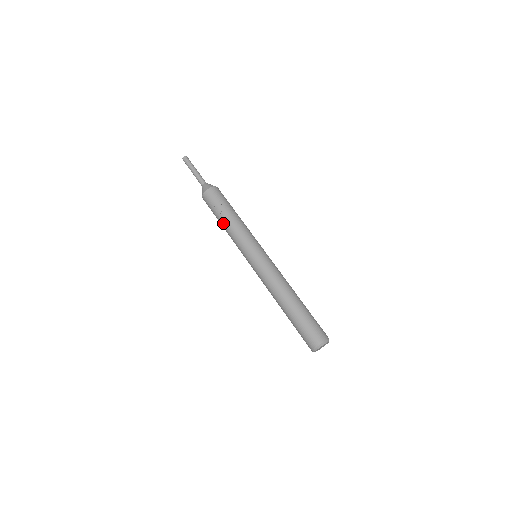
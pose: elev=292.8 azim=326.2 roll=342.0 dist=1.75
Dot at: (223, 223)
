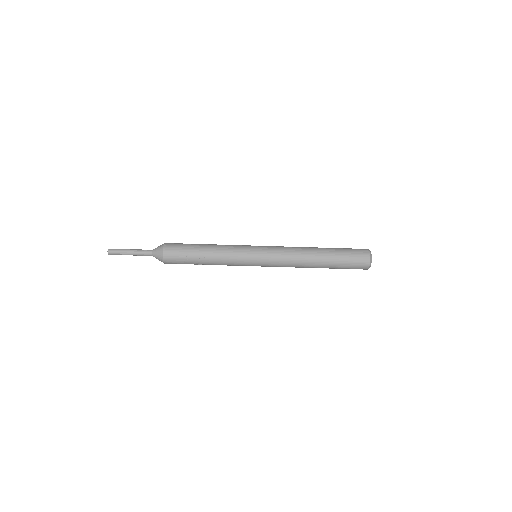
Dot at: occluded
